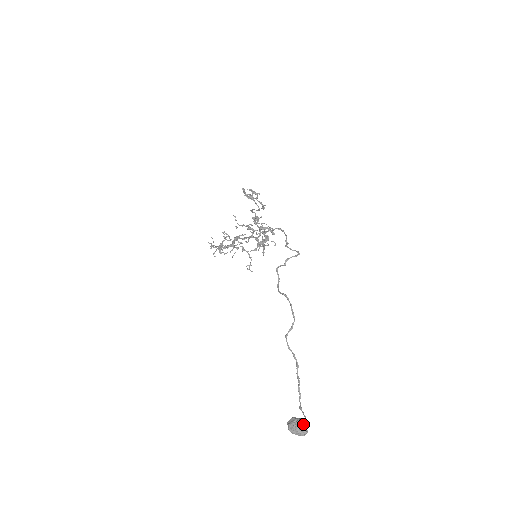
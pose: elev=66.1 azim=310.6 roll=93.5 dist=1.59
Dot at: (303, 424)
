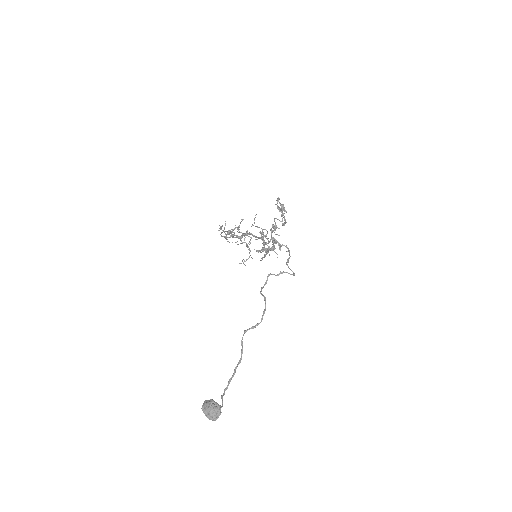
Dot at: (218, 409)
